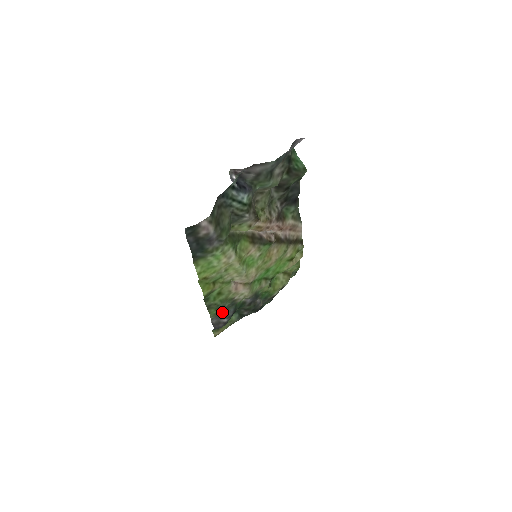
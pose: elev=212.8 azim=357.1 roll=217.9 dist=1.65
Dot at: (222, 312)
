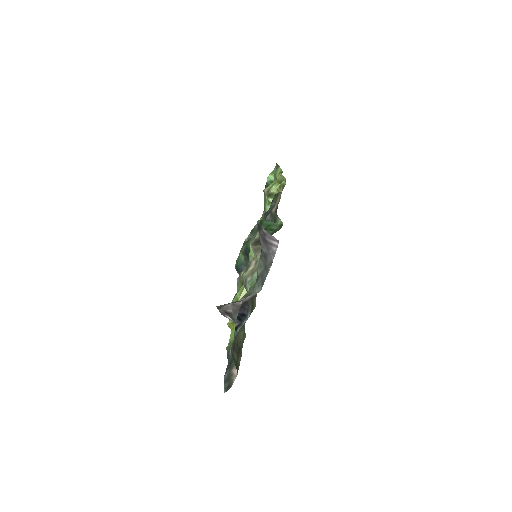
Dot at: occluded
